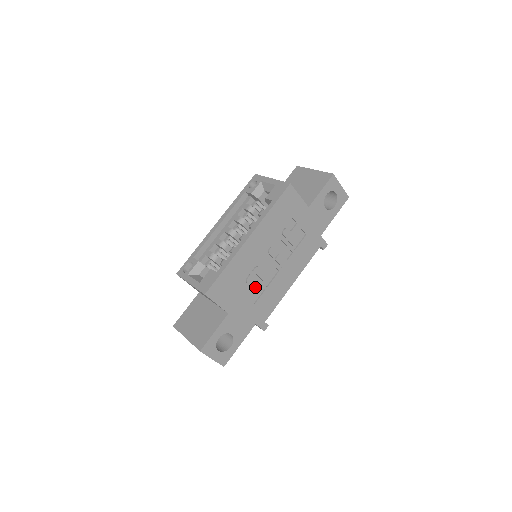
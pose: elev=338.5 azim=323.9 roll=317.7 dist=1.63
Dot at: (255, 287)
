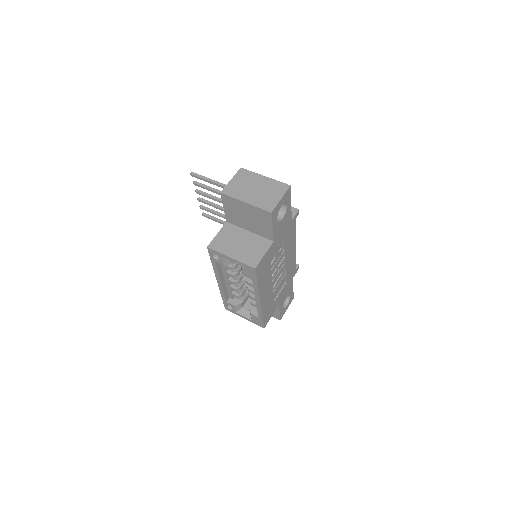
Dot at: (280, 285)
